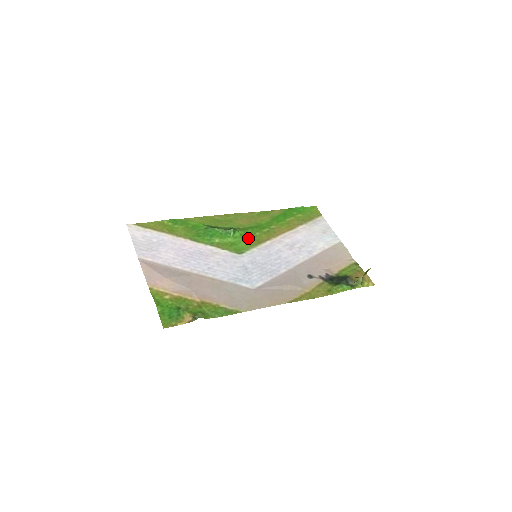
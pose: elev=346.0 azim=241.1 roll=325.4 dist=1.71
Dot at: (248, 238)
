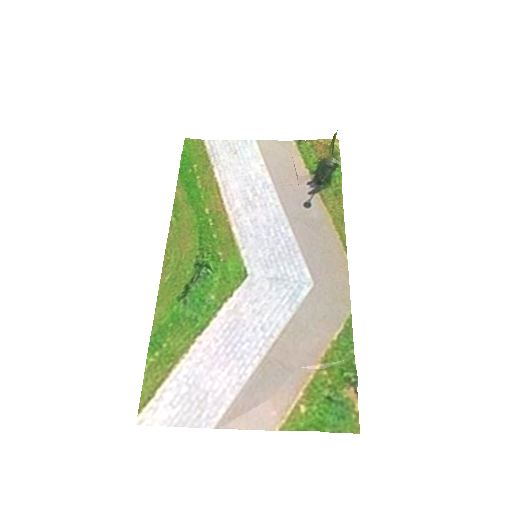
Dot at: (220, 252)
